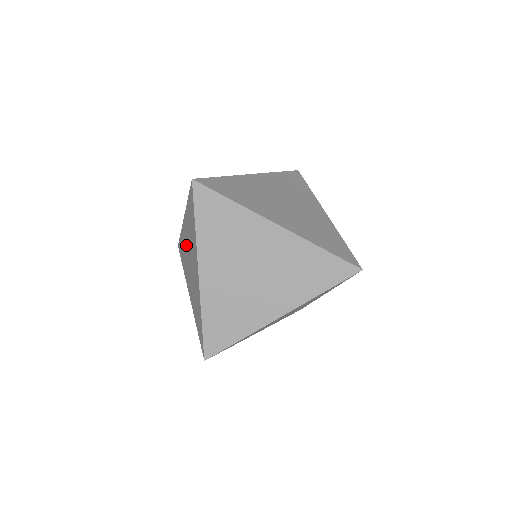
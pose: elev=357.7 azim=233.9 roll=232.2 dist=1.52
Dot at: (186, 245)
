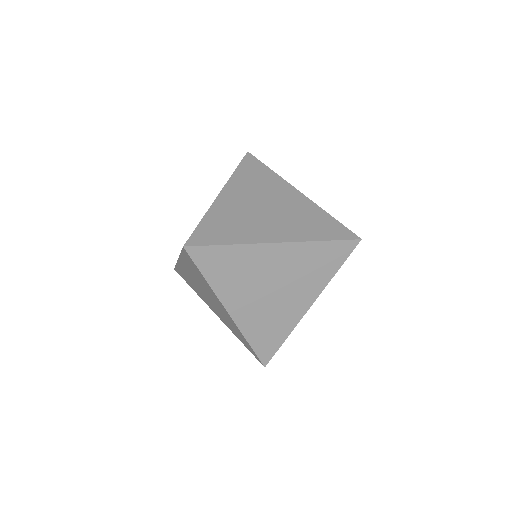
Dot at: (193, 280)
